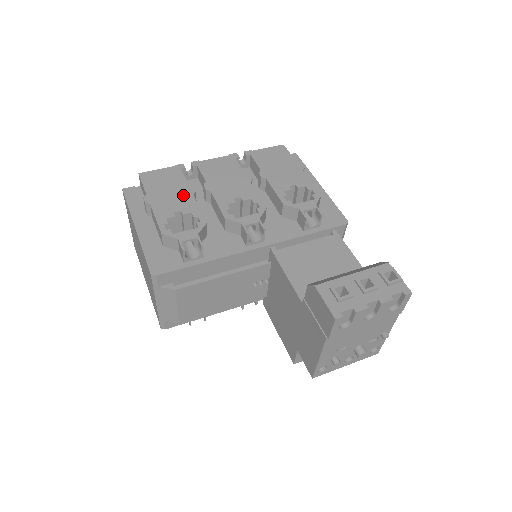
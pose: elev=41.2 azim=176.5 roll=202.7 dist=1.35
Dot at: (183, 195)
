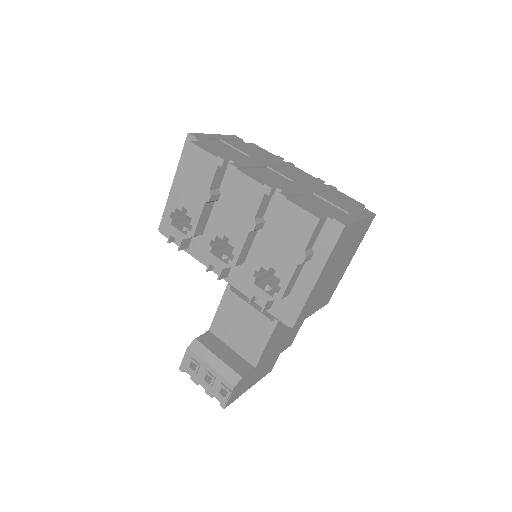
Dot at: (199, 196)
